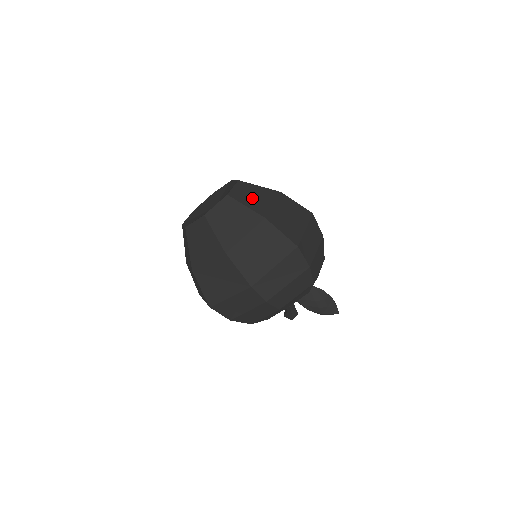
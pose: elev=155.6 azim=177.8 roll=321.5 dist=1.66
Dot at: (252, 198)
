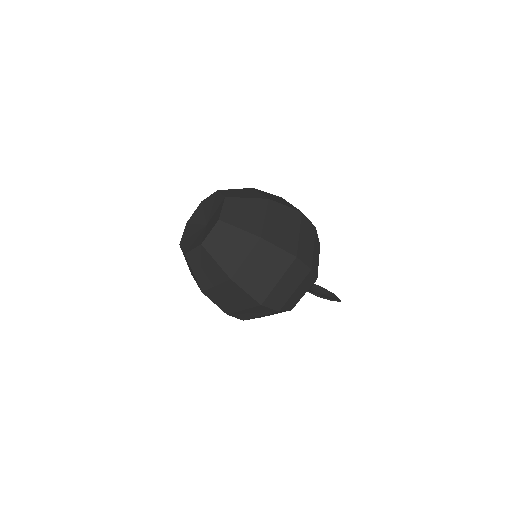
Dot at: (225, 249)
